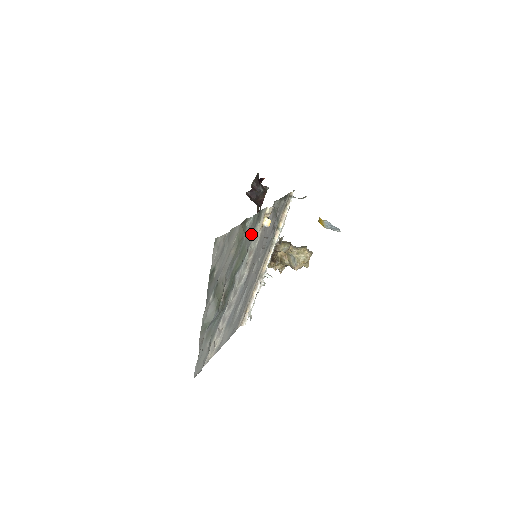
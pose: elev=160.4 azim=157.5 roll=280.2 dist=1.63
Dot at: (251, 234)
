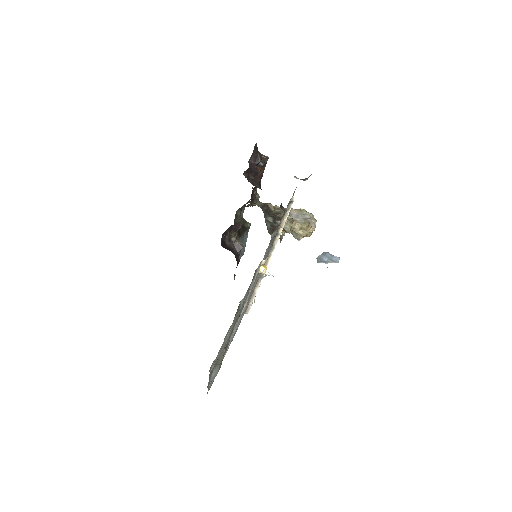
Dot at: (246, 295)
